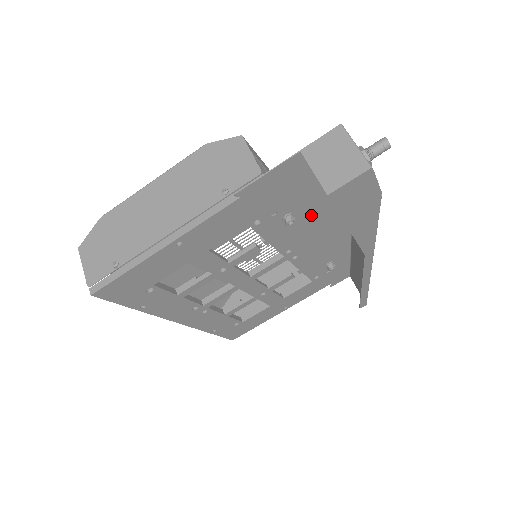
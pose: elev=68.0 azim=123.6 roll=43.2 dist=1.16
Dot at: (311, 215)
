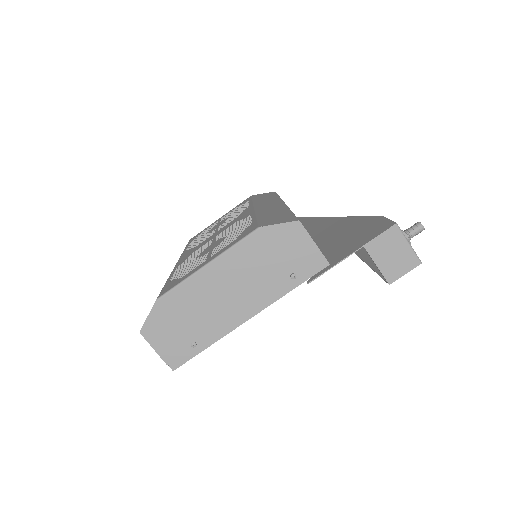
Dot at: (323, 240)
